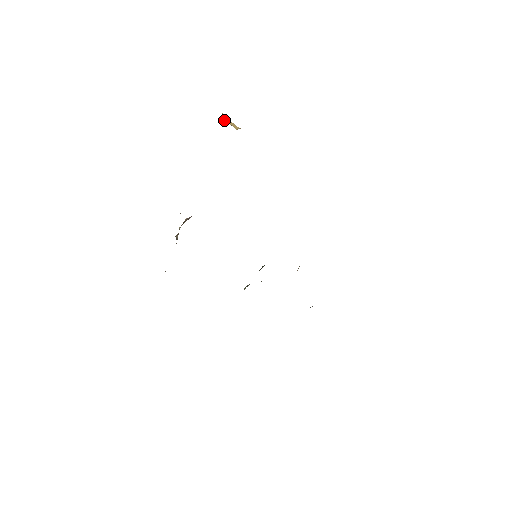
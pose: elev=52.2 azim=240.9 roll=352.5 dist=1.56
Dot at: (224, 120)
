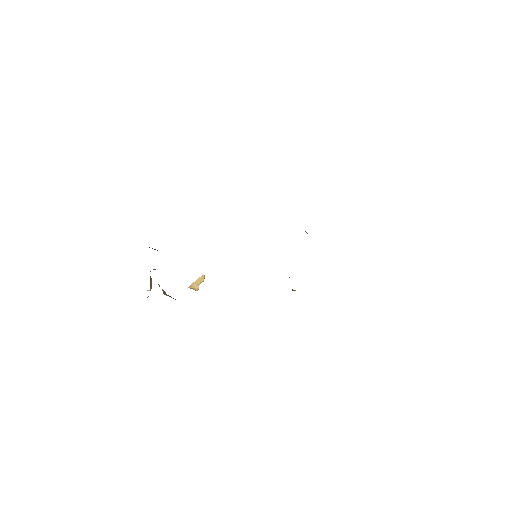
Dot at: (194, 289)
